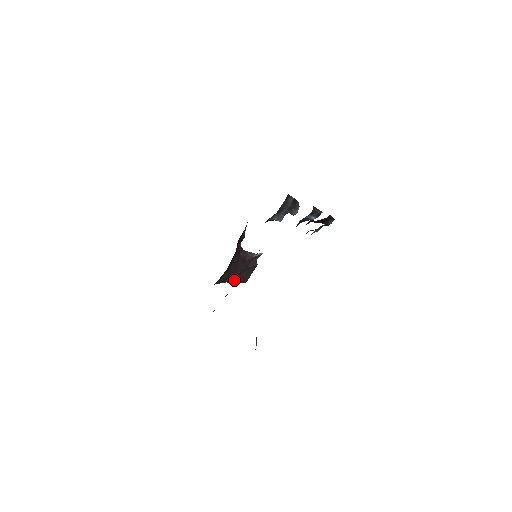
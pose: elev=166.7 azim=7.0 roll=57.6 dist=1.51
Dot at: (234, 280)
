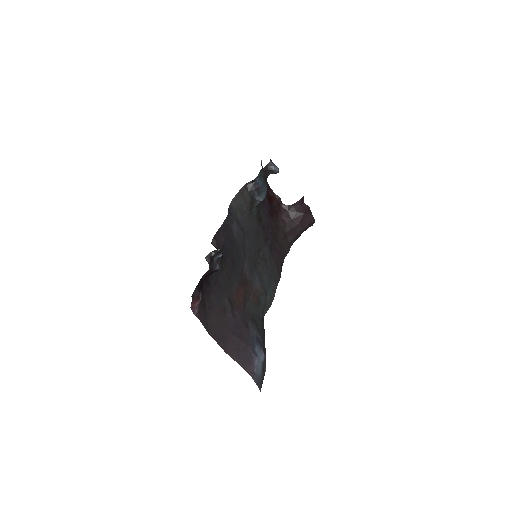
Dot at: (304, 229)
